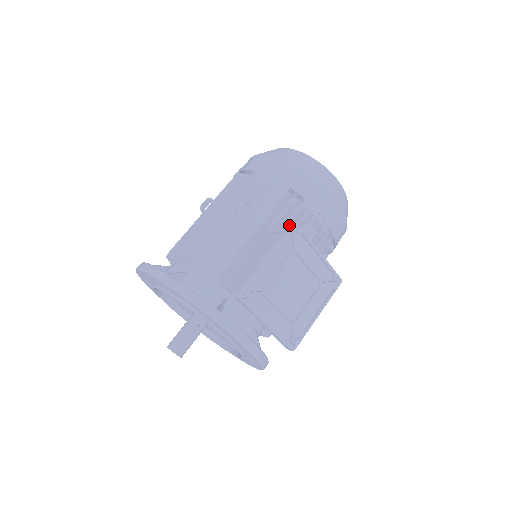
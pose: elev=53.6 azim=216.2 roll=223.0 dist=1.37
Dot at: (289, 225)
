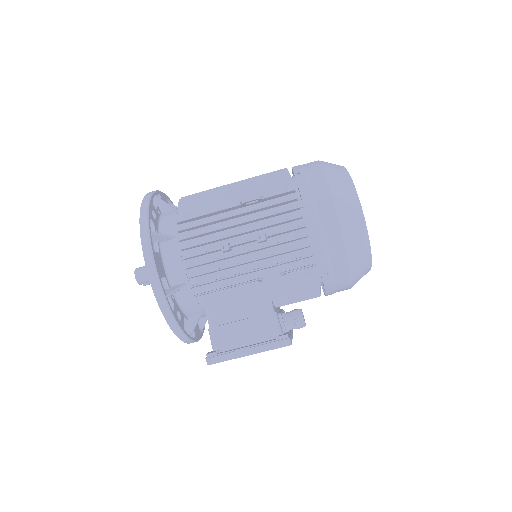
Dot at: (284, 345)
